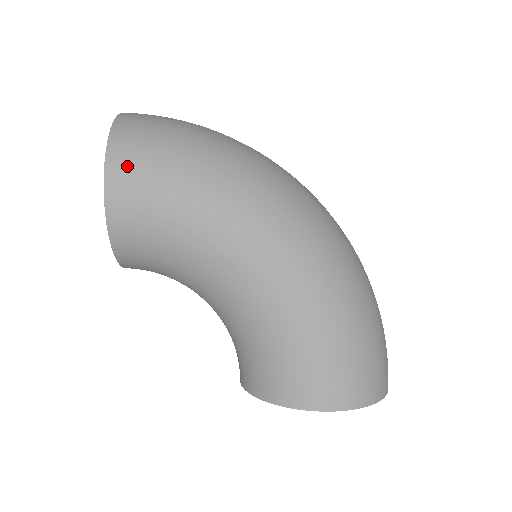
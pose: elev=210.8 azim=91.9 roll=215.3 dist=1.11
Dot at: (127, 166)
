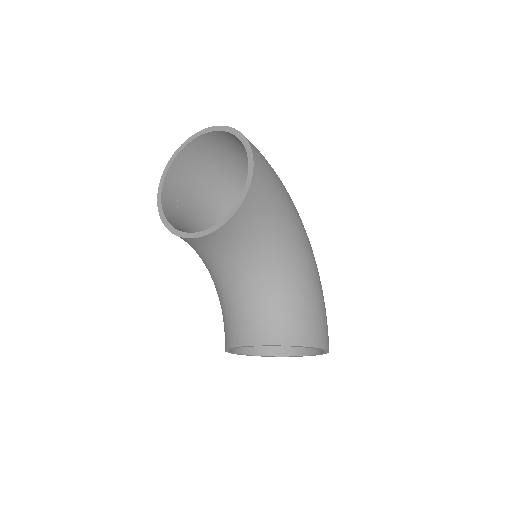
Dot at: (260, 160)
